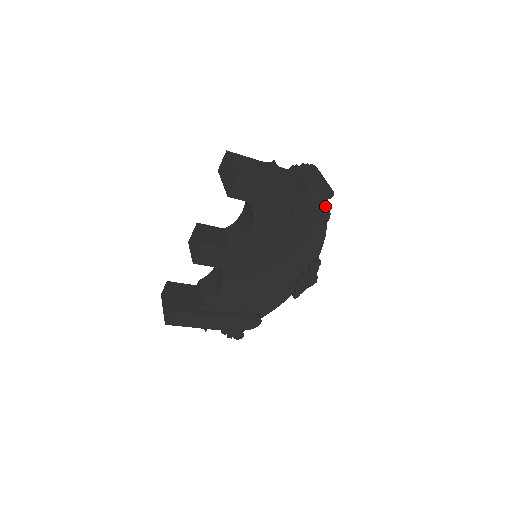
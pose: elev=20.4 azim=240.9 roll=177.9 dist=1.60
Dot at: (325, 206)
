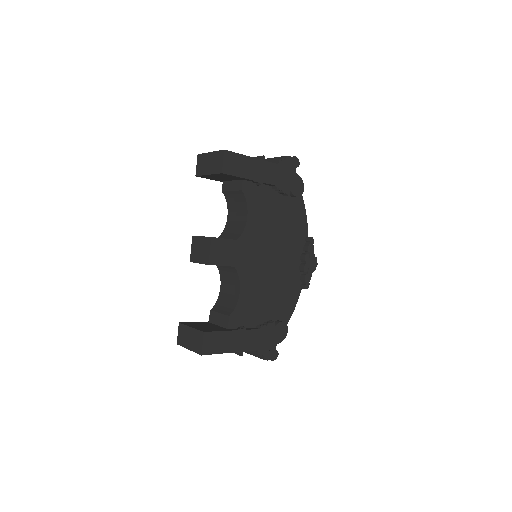
Dot at: (297, 175)
